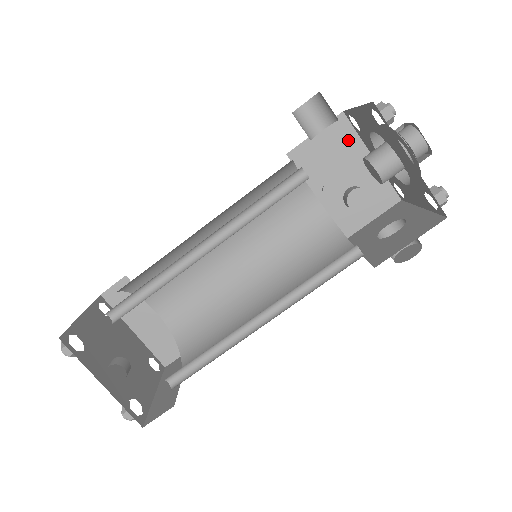
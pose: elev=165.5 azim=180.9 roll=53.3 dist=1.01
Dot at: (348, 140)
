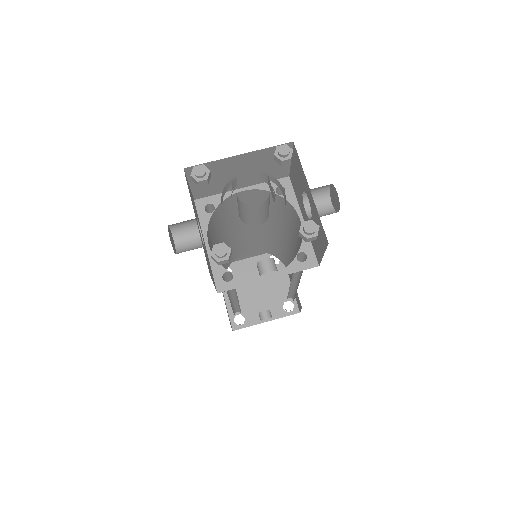
Dot at: (211, 168)
